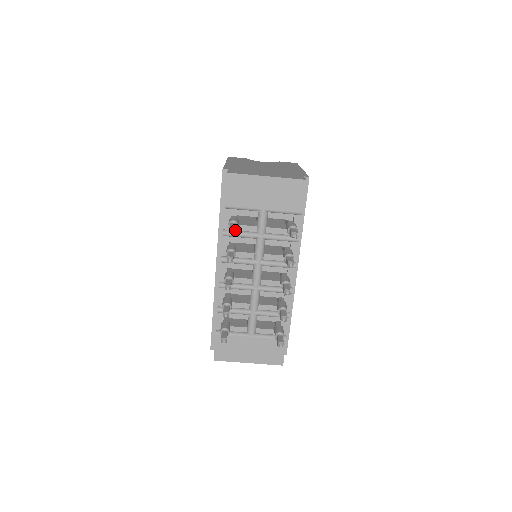
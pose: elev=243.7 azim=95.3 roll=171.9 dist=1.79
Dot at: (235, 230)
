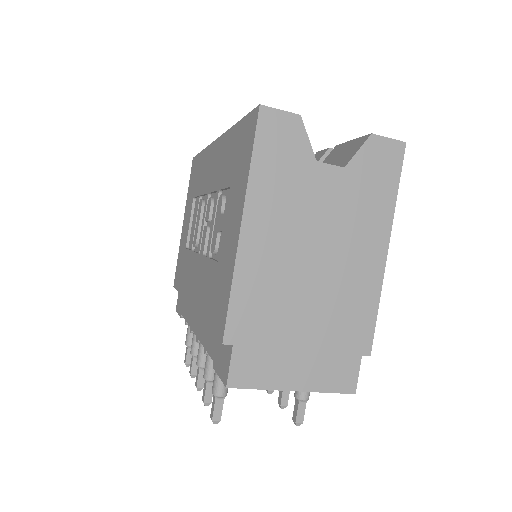
Dot at: (219, 419)
